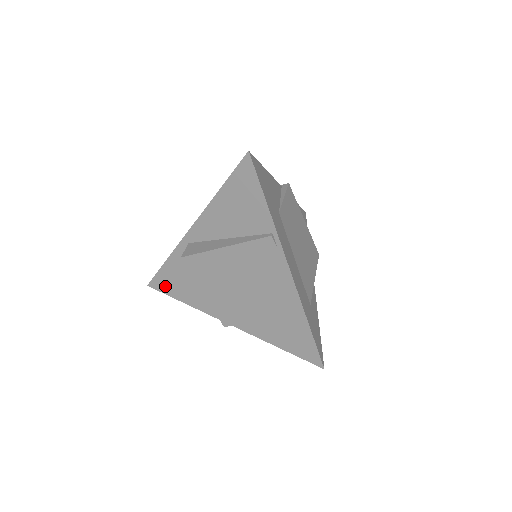
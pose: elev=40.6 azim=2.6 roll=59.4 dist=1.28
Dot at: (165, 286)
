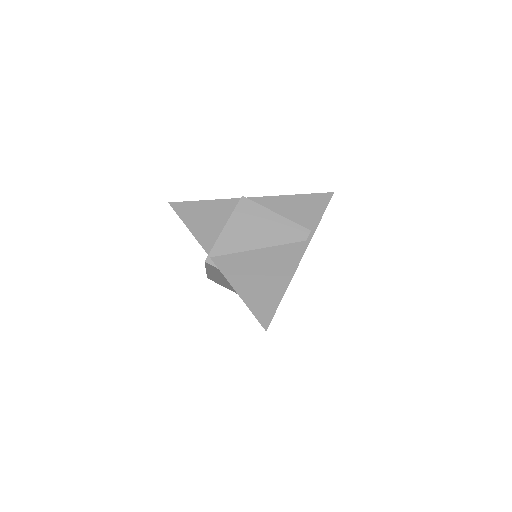
Dot at: (185, 211)
